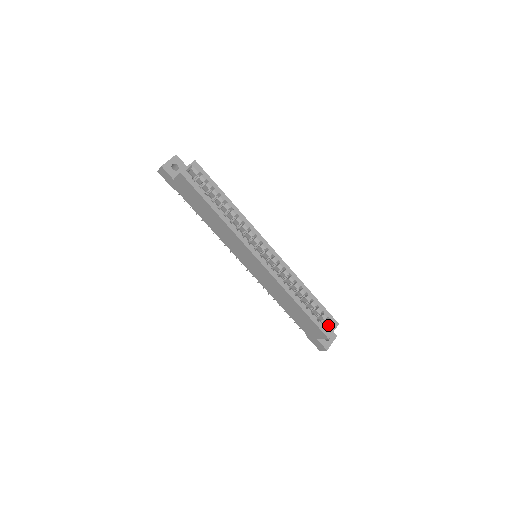
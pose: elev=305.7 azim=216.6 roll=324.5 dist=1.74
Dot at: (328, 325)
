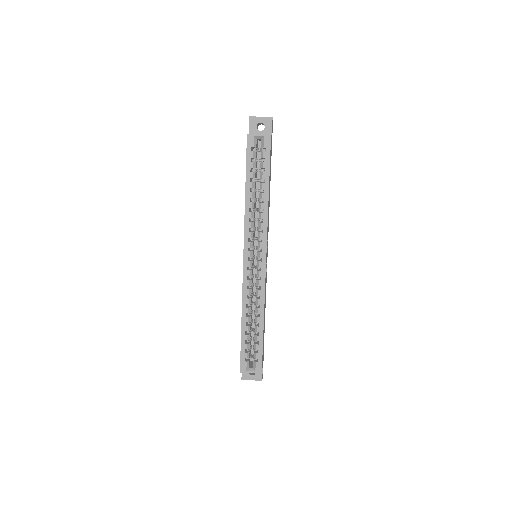
Dot at: (254, 364)
